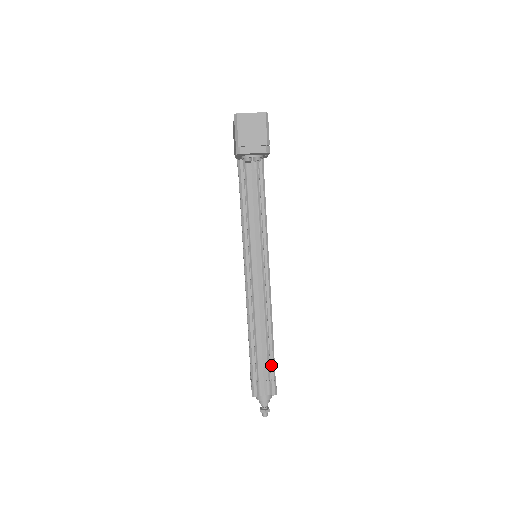
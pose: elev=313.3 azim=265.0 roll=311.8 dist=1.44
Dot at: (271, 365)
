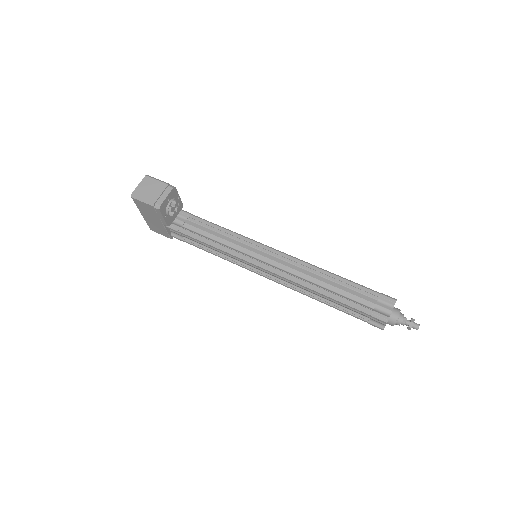
Dot at: (363, 289)
